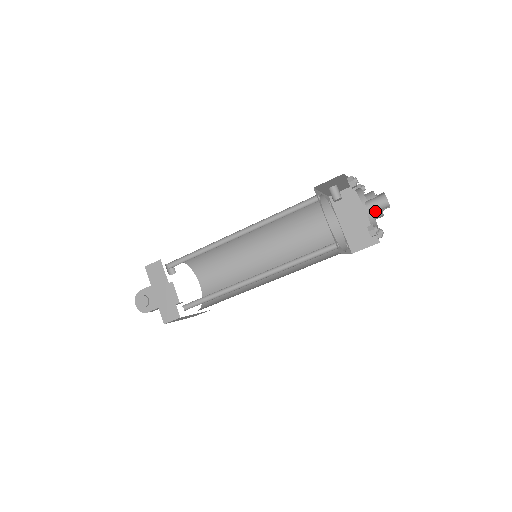
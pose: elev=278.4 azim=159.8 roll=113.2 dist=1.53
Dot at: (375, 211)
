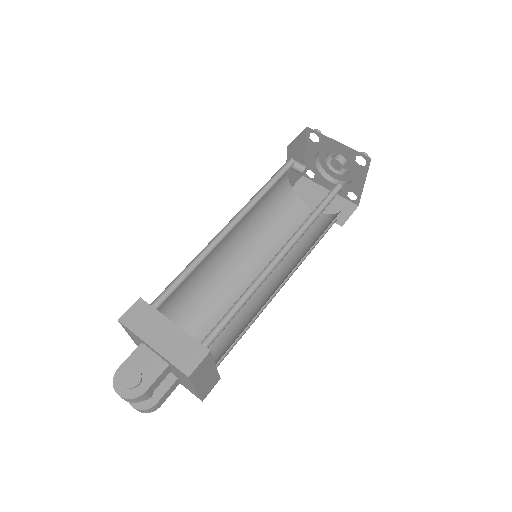
Dot at: (345, 162)
